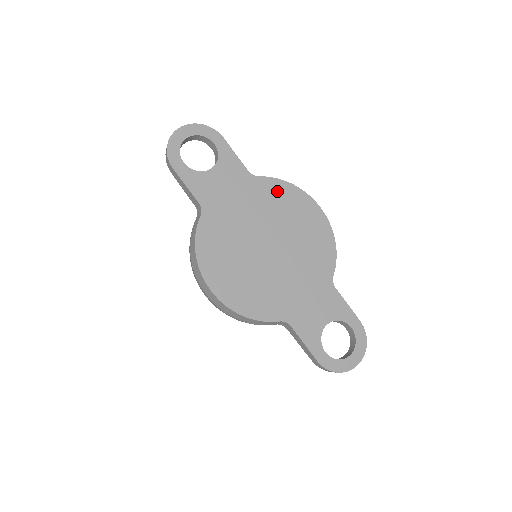
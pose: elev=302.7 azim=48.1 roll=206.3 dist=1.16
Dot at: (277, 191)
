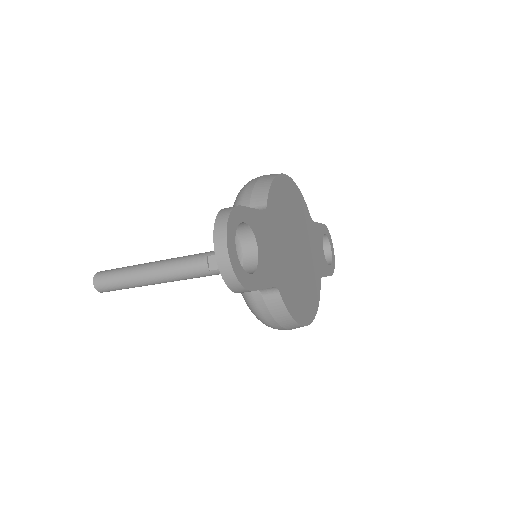
Dot at: (275, 200)
